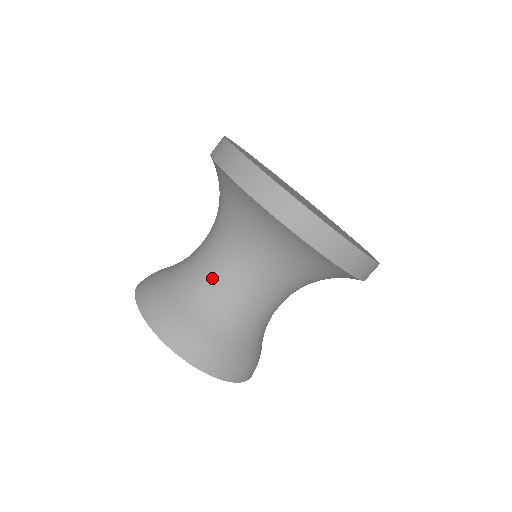
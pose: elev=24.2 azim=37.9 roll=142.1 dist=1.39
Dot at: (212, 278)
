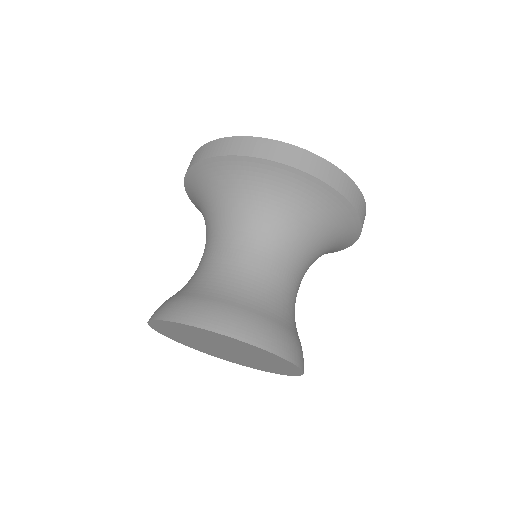
Dot at: (253, 270)
